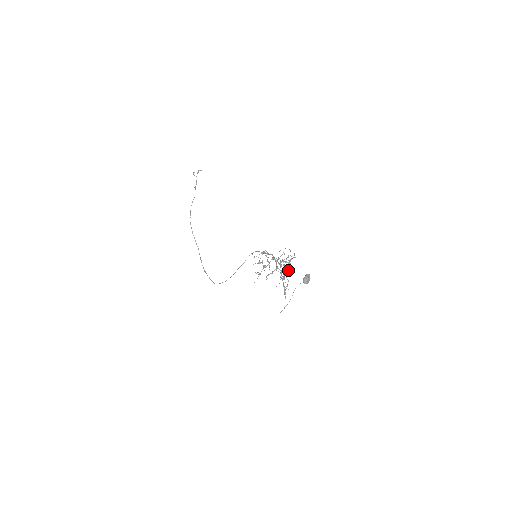
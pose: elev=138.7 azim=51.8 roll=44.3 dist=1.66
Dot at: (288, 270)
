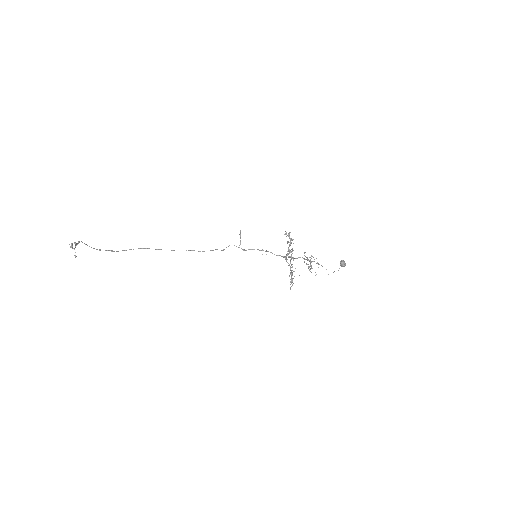
Dot at: occluded
